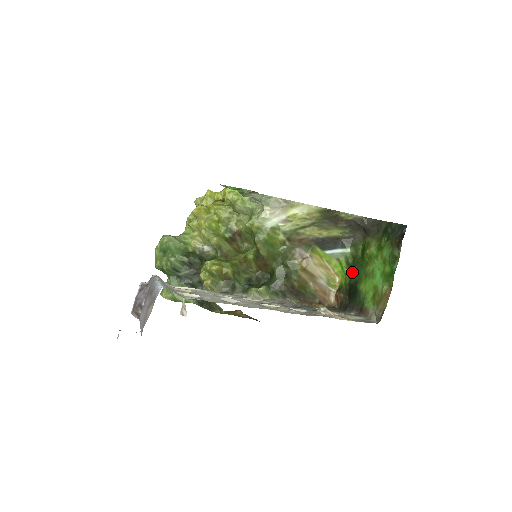
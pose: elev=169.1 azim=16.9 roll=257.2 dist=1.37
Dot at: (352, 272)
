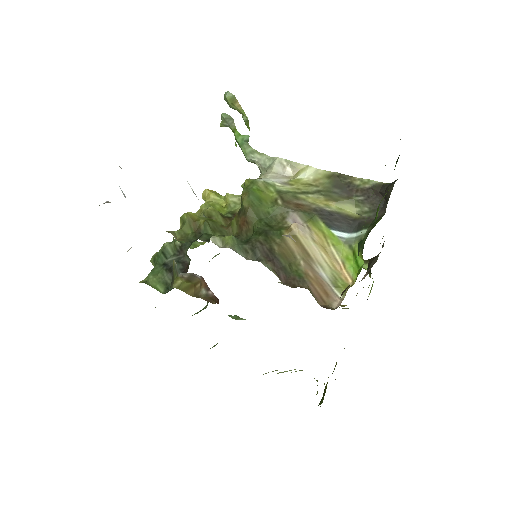
Dot at: (359, 242)
